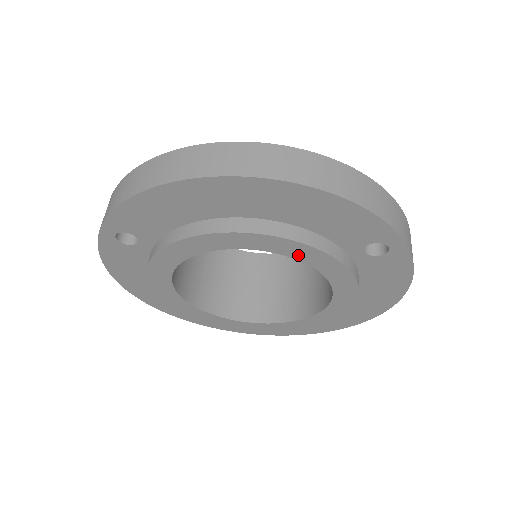
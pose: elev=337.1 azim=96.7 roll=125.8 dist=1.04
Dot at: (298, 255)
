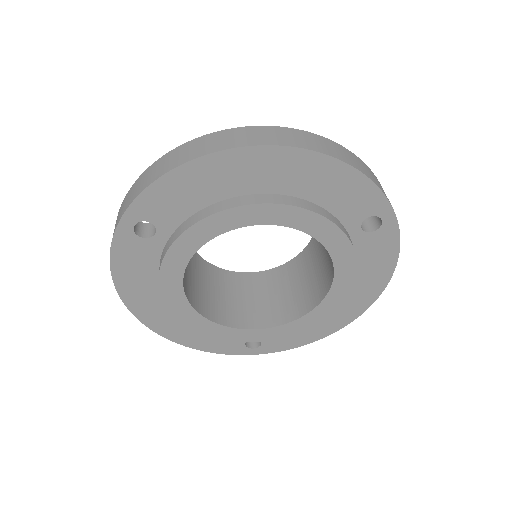
Dot at: (310, 228)
